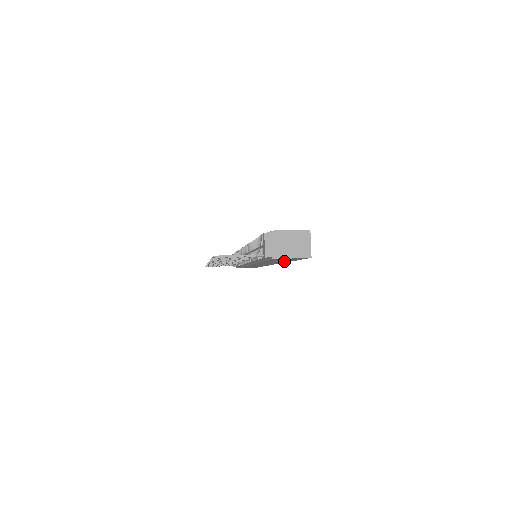
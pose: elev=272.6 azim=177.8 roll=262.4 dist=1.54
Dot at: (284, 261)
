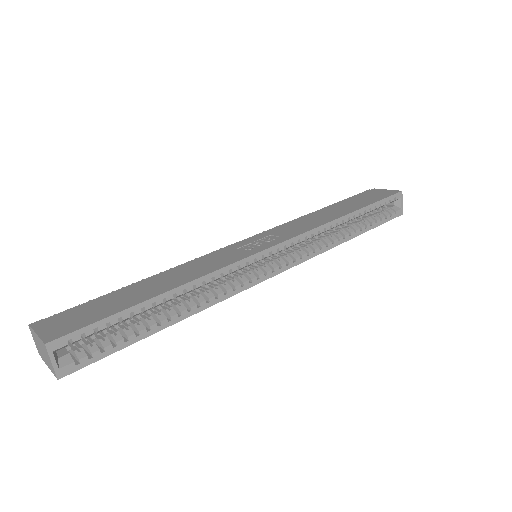
Dot at: occluded
